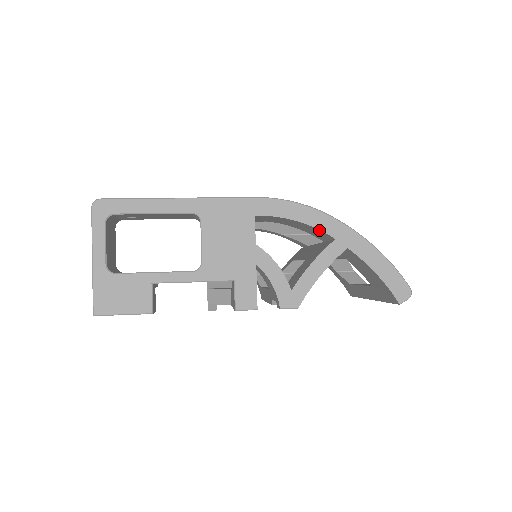
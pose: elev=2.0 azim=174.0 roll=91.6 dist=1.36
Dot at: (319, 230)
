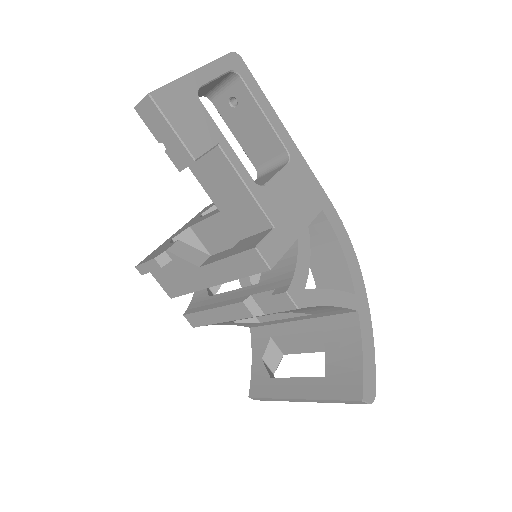
Dot at: (349, 275)
